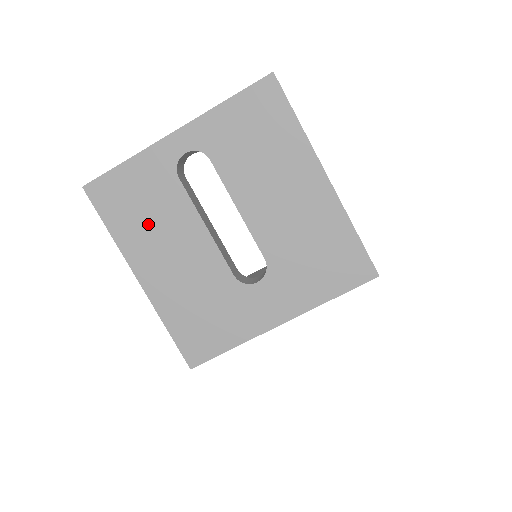
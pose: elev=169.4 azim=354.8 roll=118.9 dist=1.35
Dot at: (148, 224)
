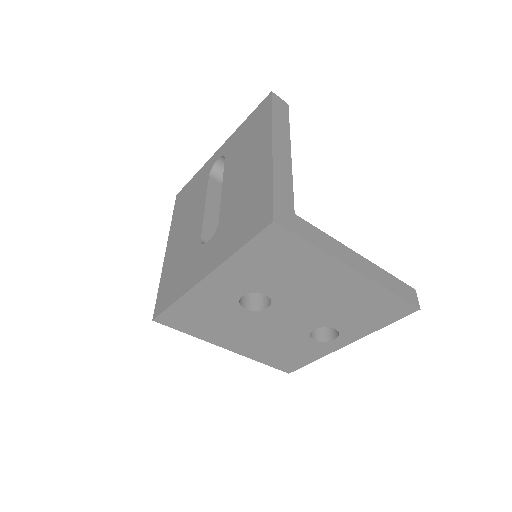
Dot at: (186, 210)
